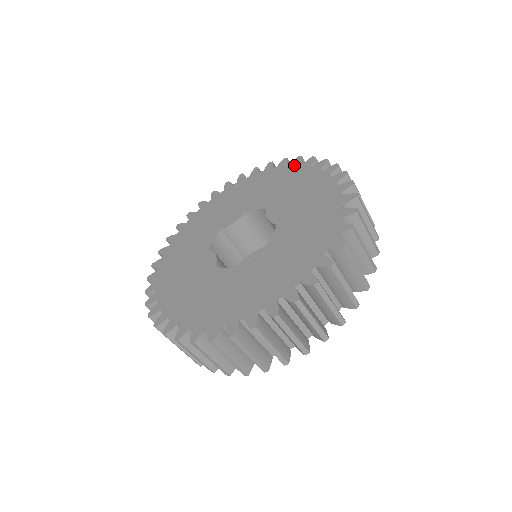
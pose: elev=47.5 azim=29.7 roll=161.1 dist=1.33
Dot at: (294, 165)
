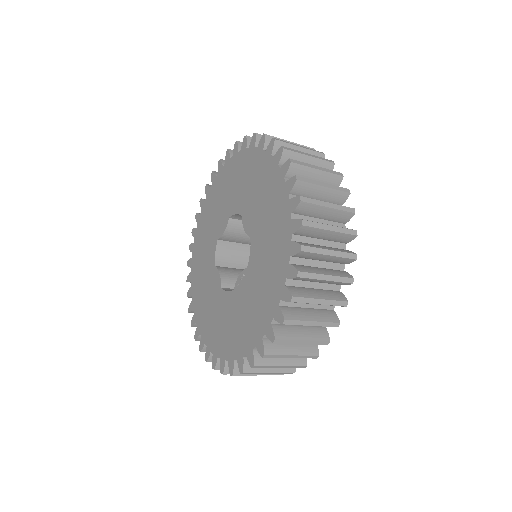
Dot at: (252, 148)
